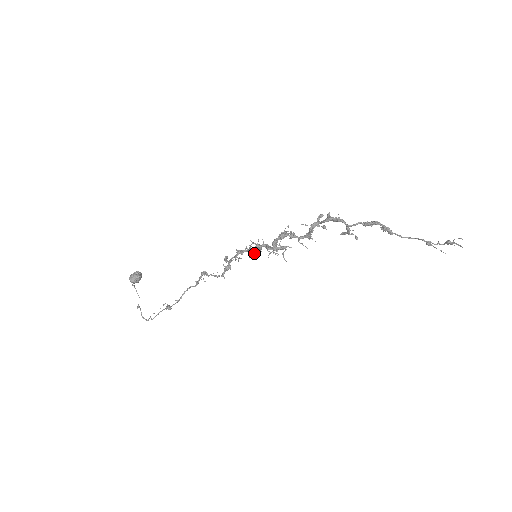
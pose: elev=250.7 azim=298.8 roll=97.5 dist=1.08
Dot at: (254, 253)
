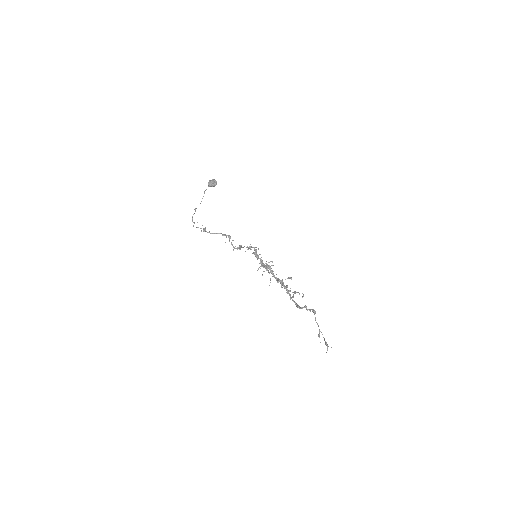
Dot at: occluded
